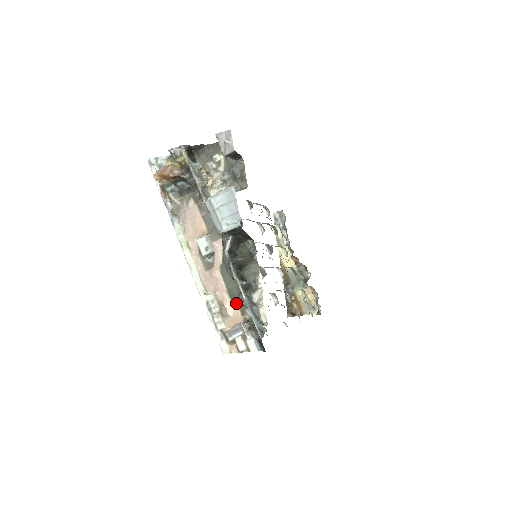
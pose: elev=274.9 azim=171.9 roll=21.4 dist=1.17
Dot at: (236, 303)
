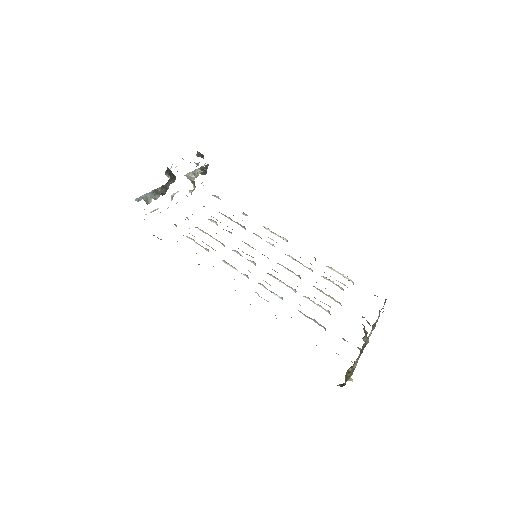
Dot at: occluded
